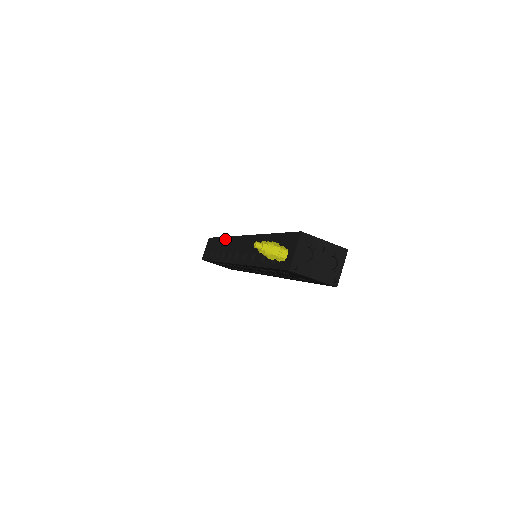
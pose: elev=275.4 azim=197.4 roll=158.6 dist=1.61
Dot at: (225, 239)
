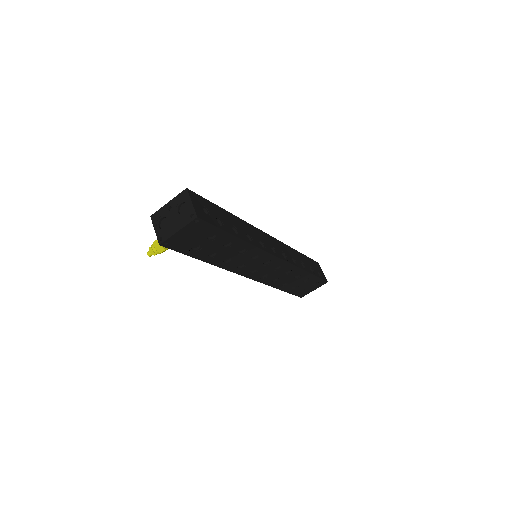
Dot at: occluded
